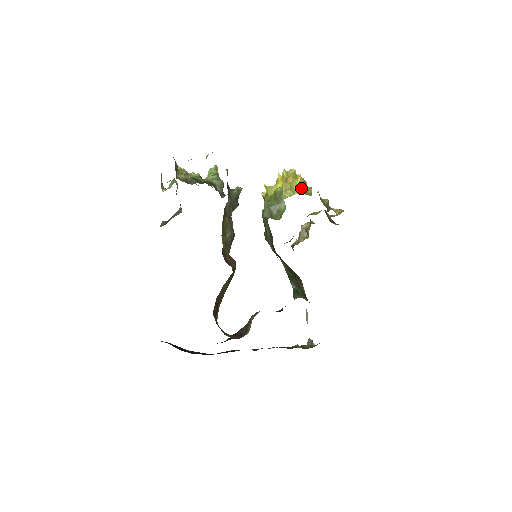
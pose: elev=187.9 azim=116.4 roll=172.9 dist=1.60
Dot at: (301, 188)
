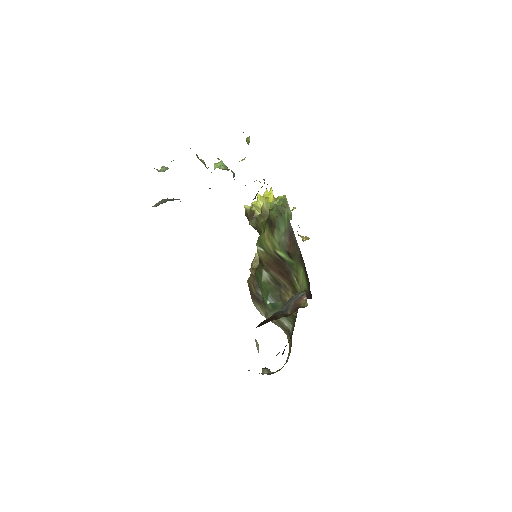
Dot at: occluded
